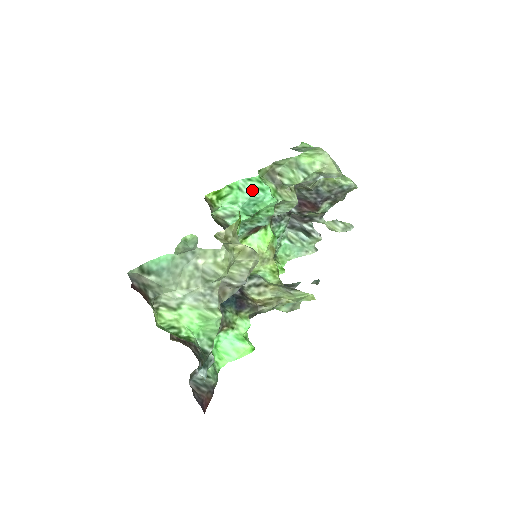
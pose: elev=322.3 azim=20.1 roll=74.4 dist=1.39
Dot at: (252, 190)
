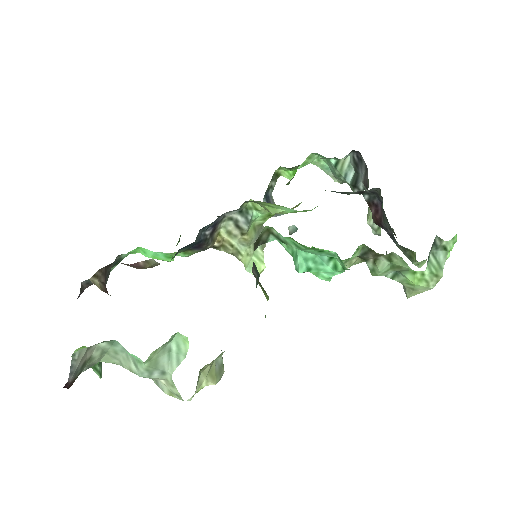
Dot at: (330, 256)
